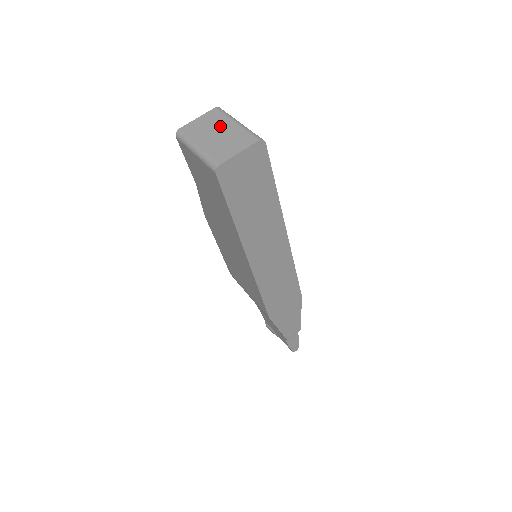
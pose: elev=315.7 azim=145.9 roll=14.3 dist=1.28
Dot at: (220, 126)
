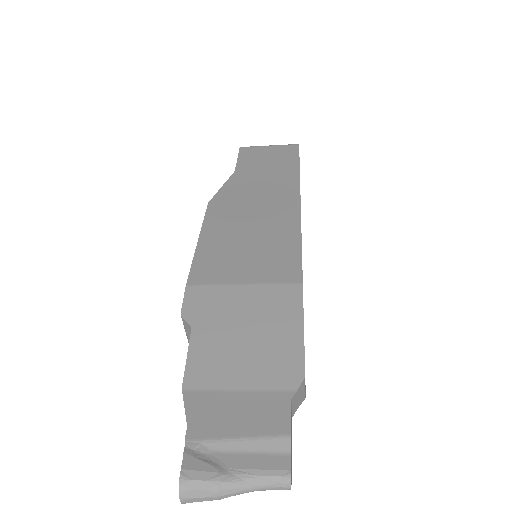
Dot at: occluded
